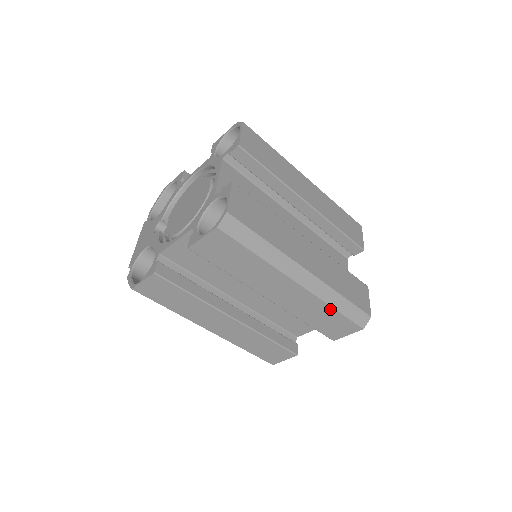
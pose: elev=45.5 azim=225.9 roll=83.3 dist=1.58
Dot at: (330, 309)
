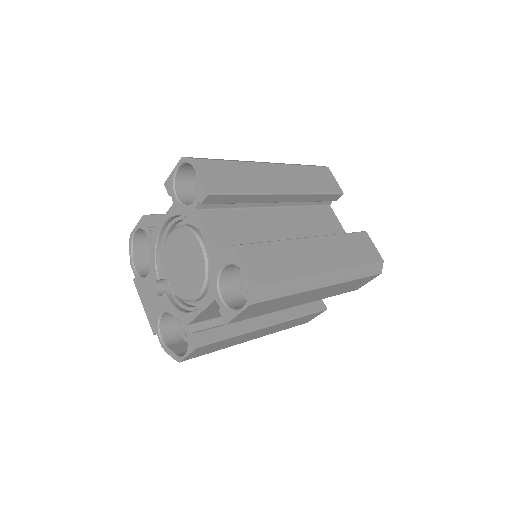
Dot at: (353, 281)
